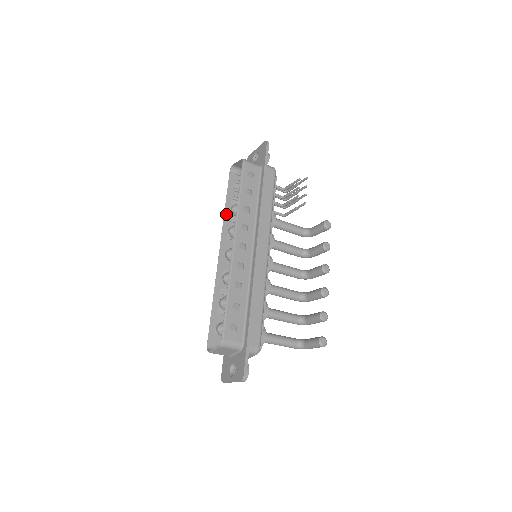
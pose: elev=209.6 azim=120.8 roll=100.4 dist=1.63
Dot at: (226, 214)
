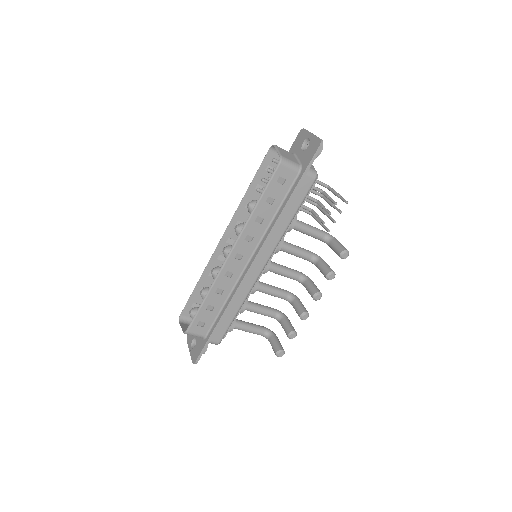
Dot at: (244, 199)
